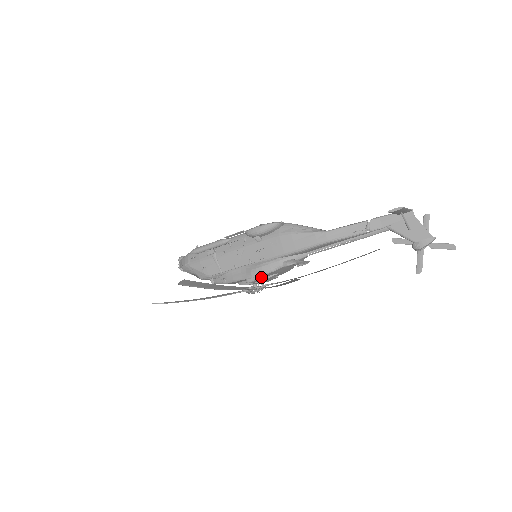
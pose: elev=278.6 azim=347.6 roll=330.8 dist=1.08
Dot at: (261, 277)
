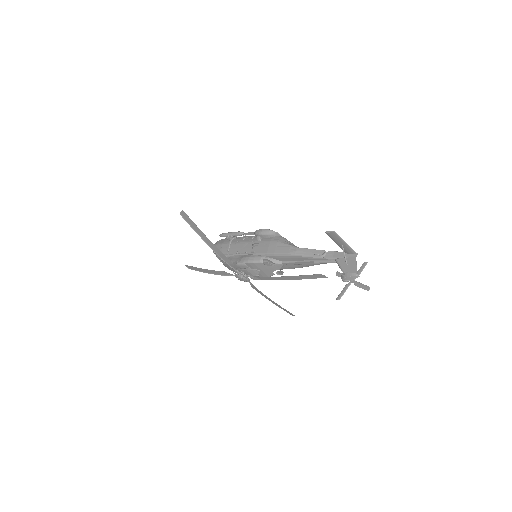
Dot at: (246, 264)
